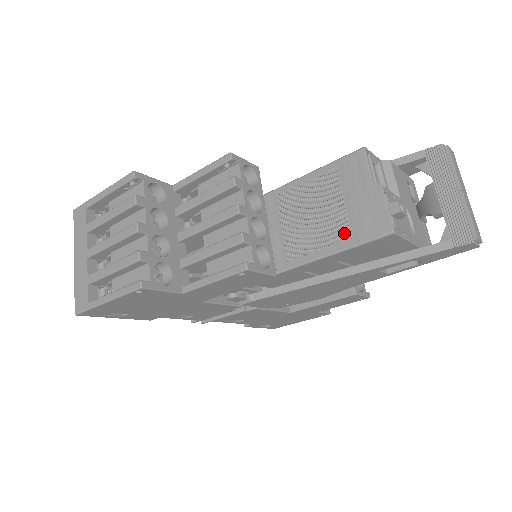
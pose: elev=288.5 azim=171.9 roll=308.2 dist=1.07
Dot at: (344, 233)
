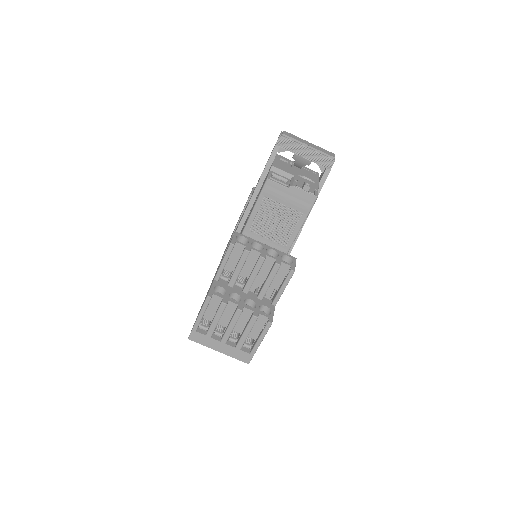
Dot at: (298, 215)
